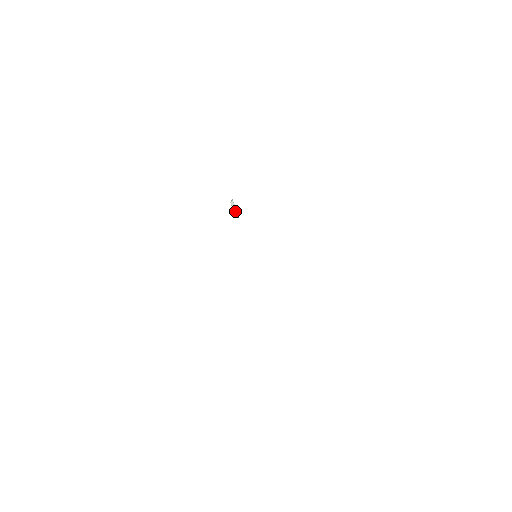
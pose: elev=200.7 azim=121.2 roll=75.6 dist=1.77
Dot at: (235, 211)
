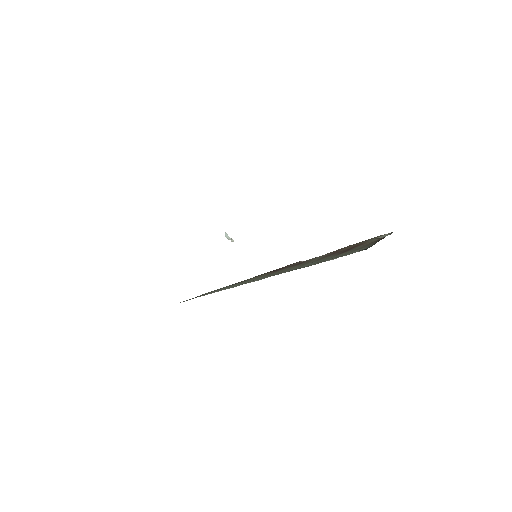
Dot at: (230, 239)
